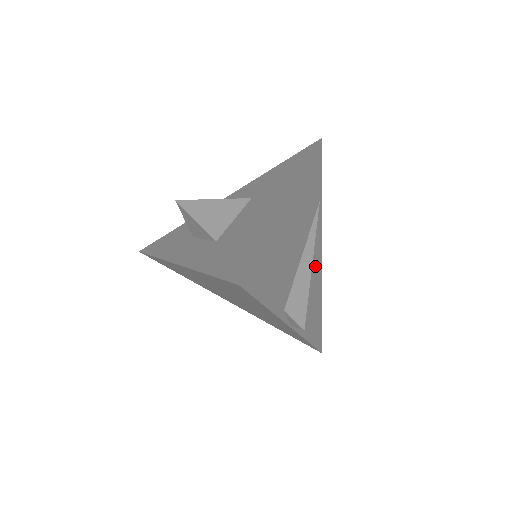
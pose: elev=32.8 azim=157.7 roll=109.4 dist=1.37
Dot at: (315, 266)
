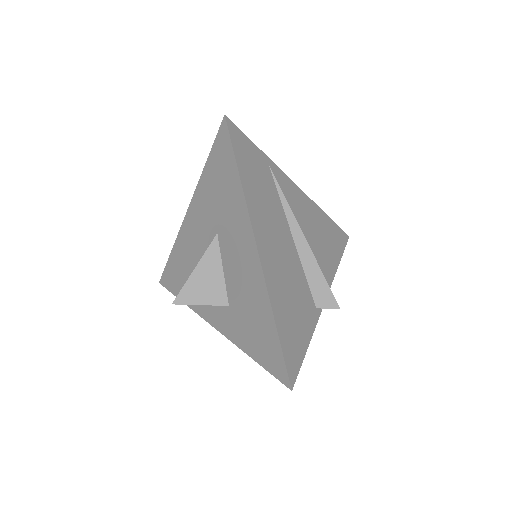
Dot at: (305, 214)
